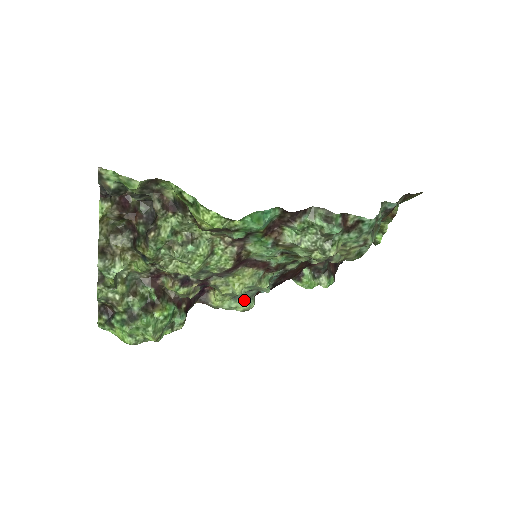
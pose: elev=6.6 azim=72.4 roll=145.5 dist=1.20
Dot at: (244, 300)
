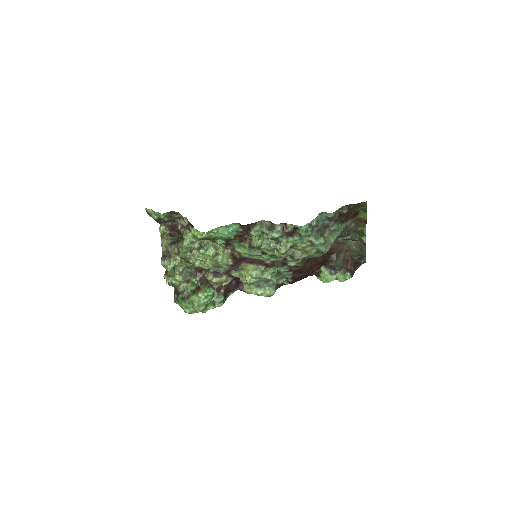
Dot at: (266, 289)
